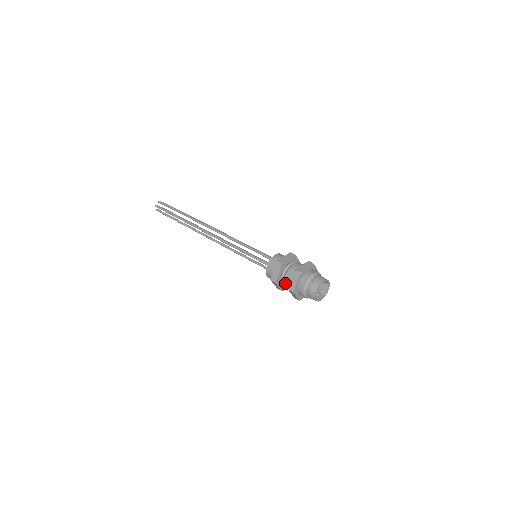
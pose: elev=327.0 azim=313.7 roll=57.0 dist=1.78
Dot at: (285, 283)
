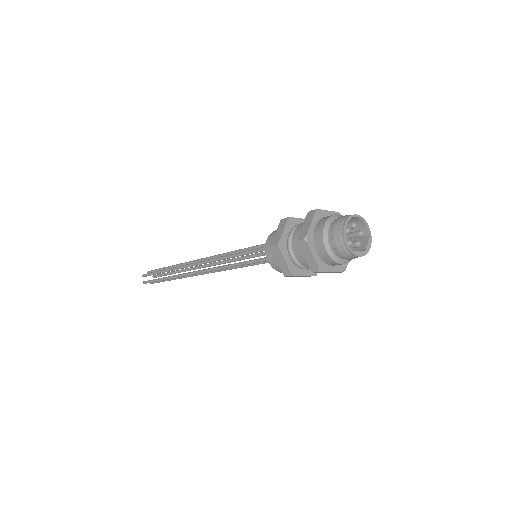
Dot at: (294, 245)
